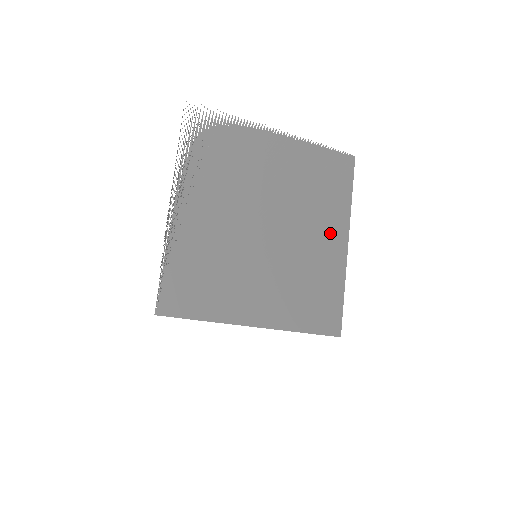
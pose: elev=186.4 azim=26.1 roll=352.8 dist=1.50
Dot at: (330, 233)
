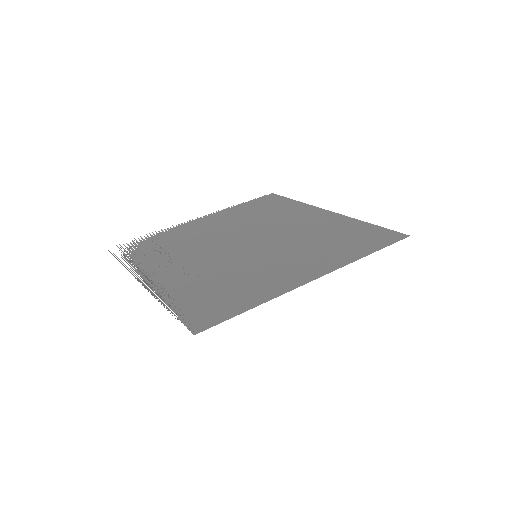
Dot at: (305, 216)
